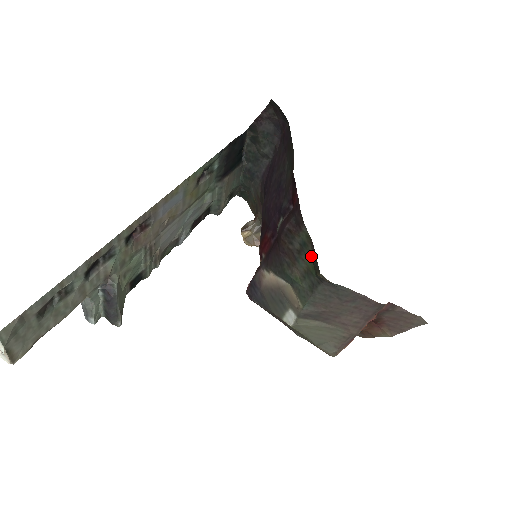
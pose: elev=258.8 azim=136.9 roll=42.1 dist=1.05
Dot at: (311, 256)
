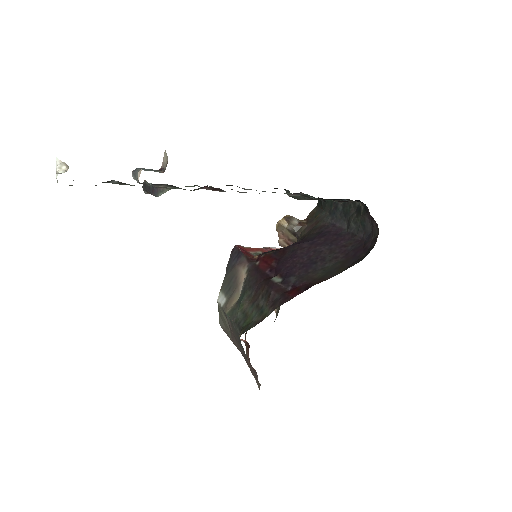
Dot at: (254, 320)
